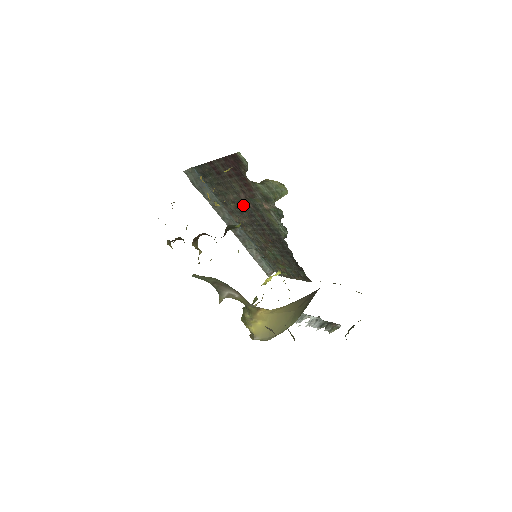
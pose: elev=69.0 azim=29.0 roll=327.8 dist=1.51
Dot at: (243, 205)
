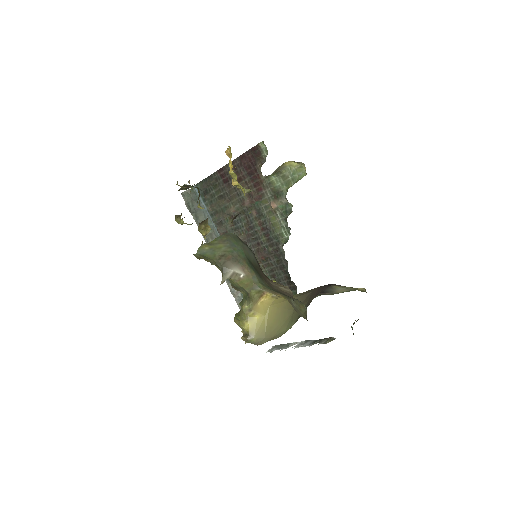
Dot at: (243, 216)
